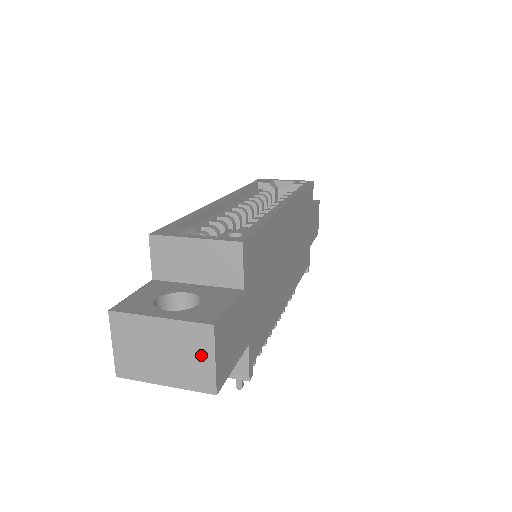
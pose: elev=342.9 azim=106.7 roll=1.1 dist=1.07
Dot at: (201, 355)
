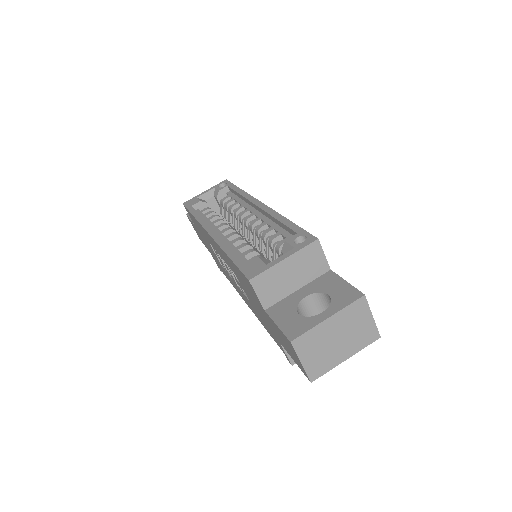
Dot at: (363, 320)
